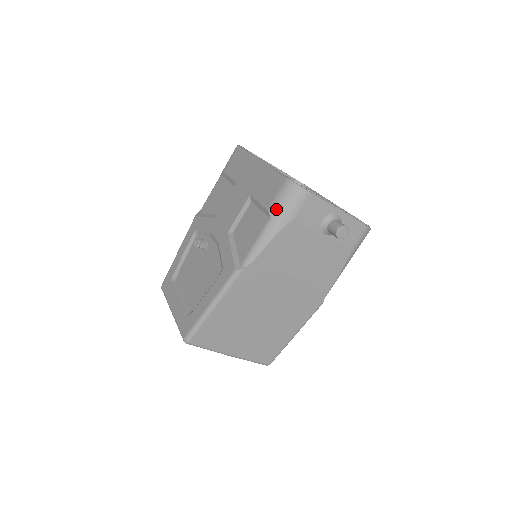
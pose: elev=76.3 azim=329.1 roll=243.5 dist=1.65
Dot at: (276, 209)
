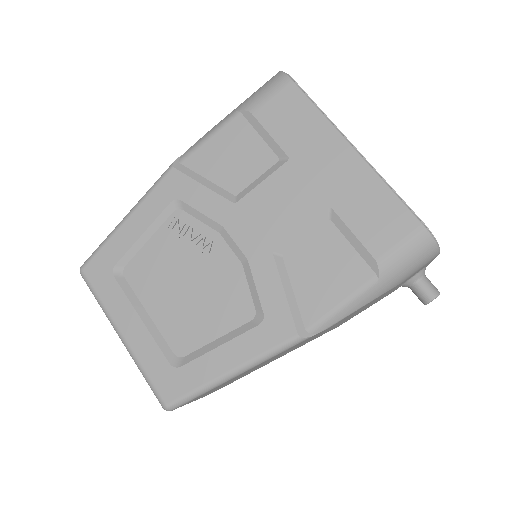
Dot at: (393, 267)
